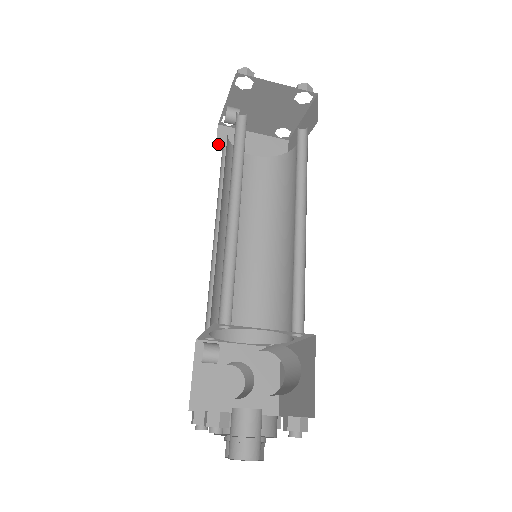
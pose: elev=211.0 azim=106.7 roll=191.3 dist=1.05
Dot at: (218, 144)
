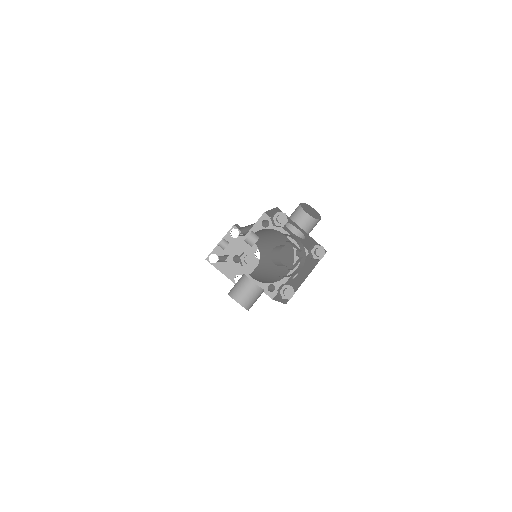
Dot at: occluded
